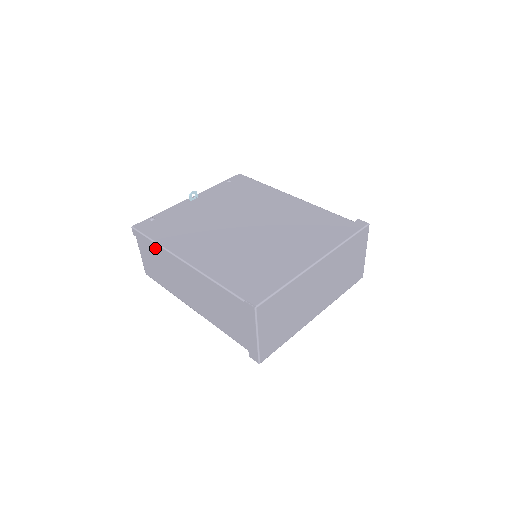
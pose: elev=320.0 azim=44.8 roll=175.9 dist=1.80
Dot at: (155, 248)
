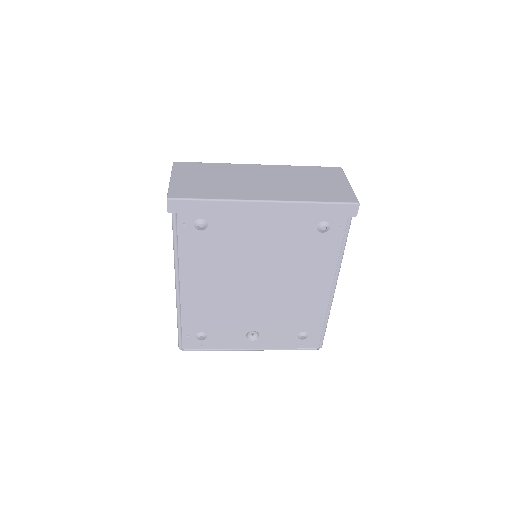
Dot at: occluded
